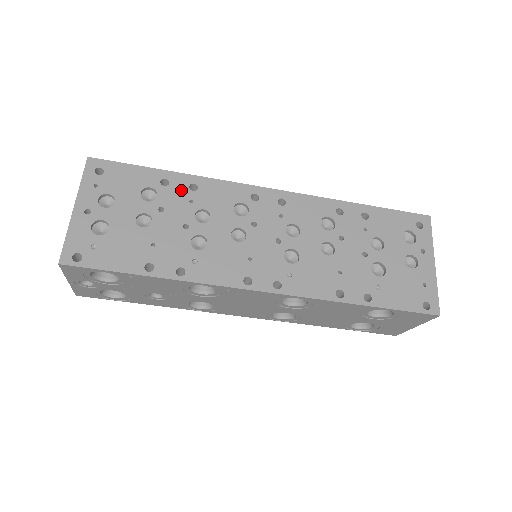
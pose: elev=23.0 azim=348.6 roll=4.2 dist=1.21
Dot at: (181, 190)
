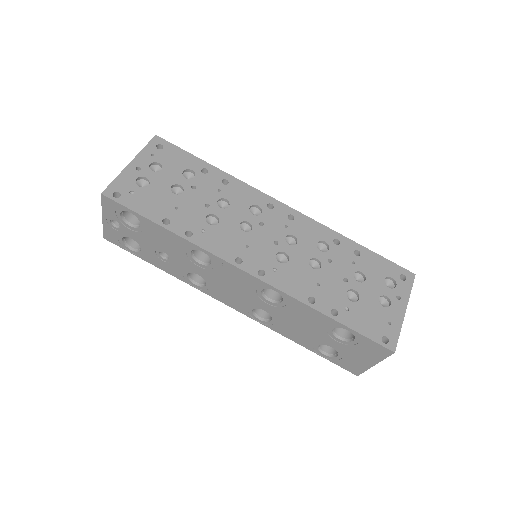
Dot at: (215, 180)
